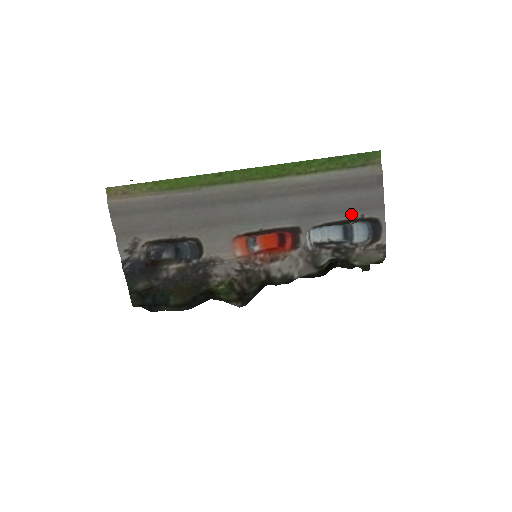
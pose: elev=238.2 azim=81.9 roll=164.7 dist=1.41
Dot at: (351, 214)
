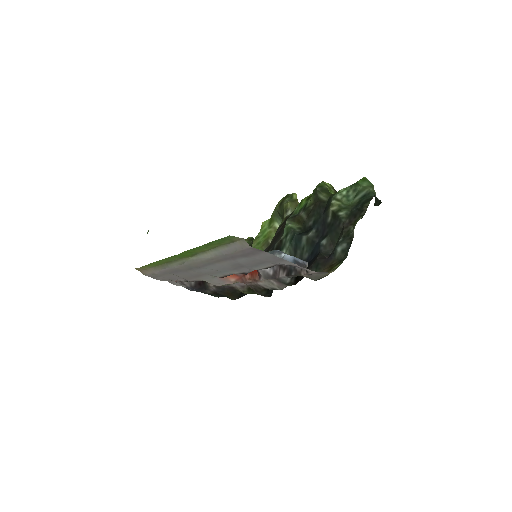
Dot at: (266, 265)
